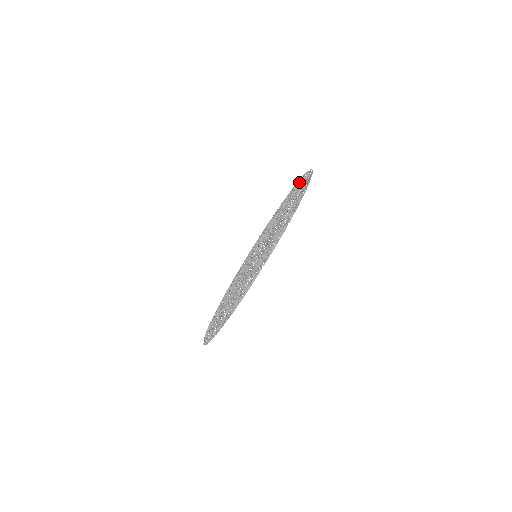
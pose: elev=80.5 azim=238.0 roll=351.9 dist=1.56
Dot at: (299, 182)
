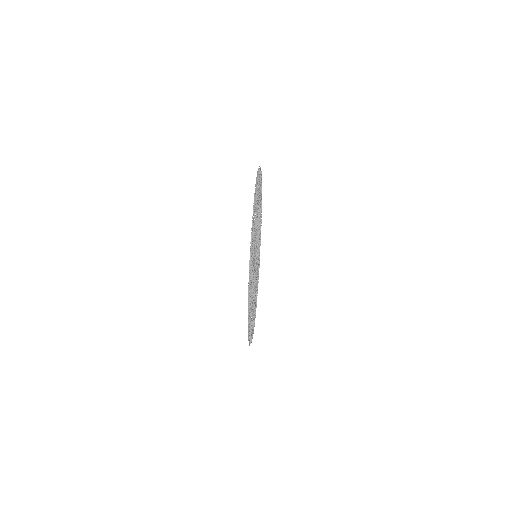
Dot at: occluded
